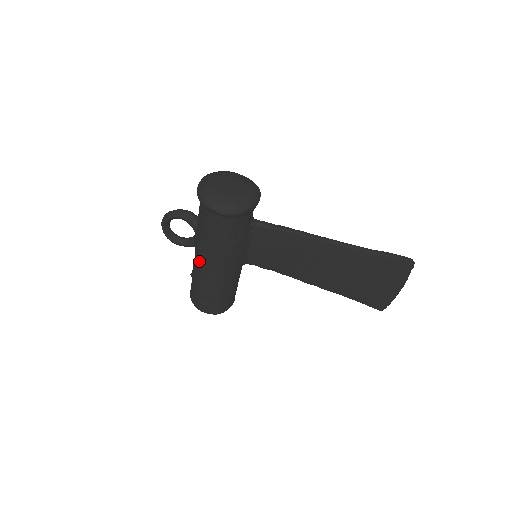
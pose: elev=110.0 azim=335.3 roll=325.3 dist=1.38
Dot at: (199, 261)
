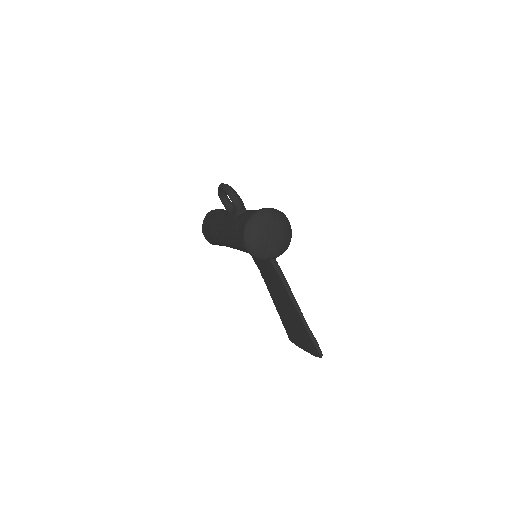
Dot at: (221, 227)
